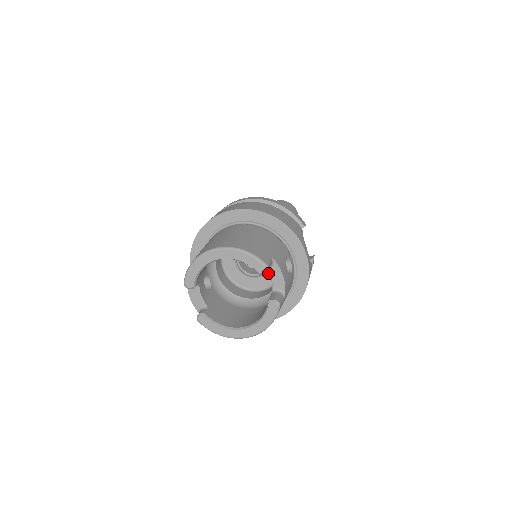
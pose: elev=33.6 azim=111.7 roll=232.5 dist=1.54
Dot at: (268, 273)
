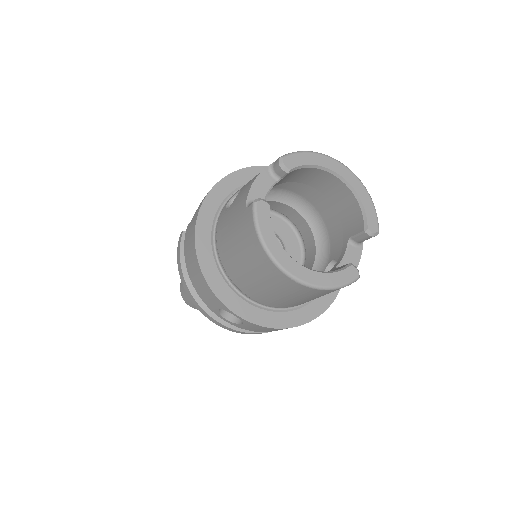
Dot at: (346, 248)
